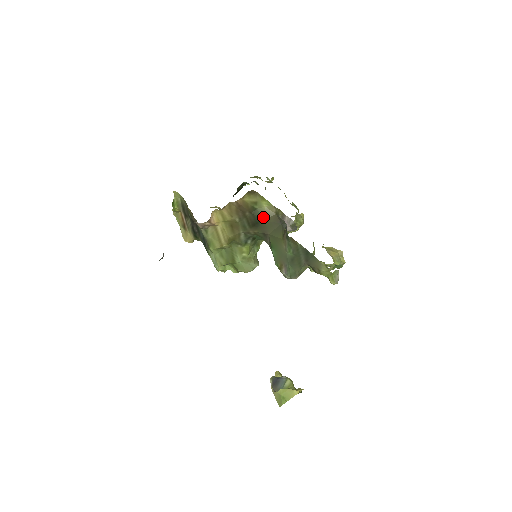
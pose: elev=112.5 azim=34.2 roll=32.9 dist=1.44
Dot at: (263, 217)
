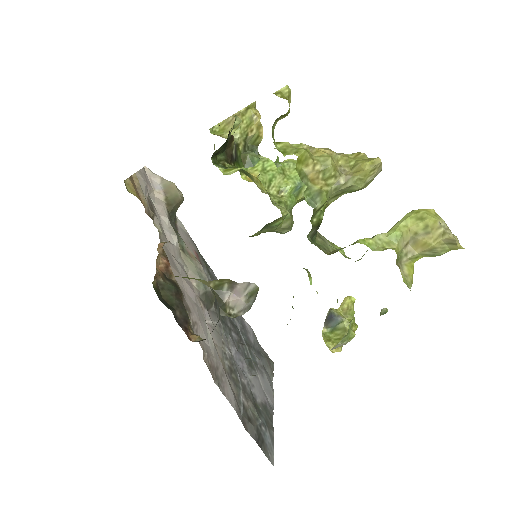
Dot at: occluded
